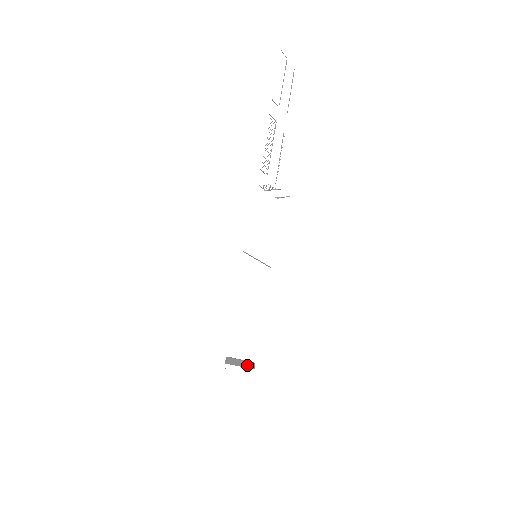
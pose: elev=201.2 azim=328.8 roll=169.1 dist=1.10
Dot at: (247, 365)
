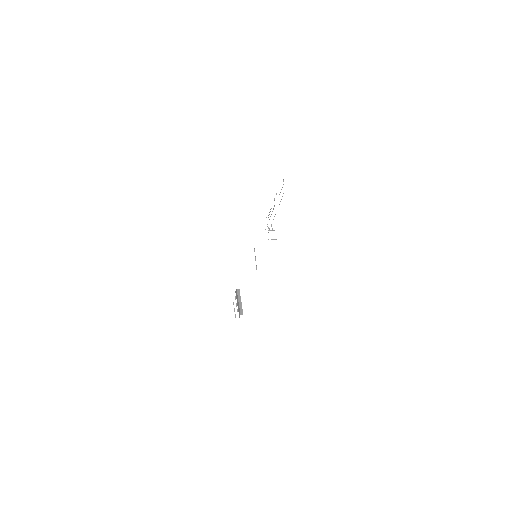
Dot at: (239, 310)
